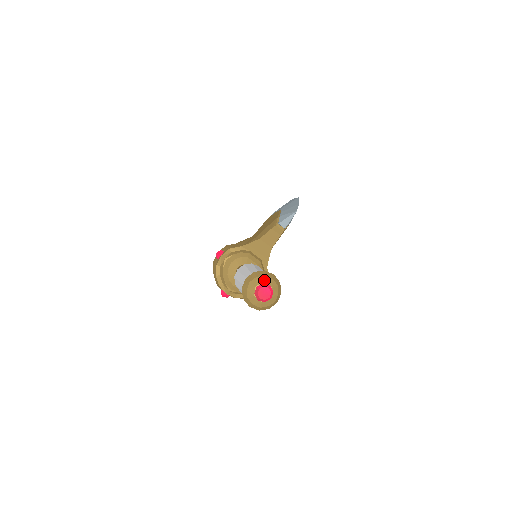
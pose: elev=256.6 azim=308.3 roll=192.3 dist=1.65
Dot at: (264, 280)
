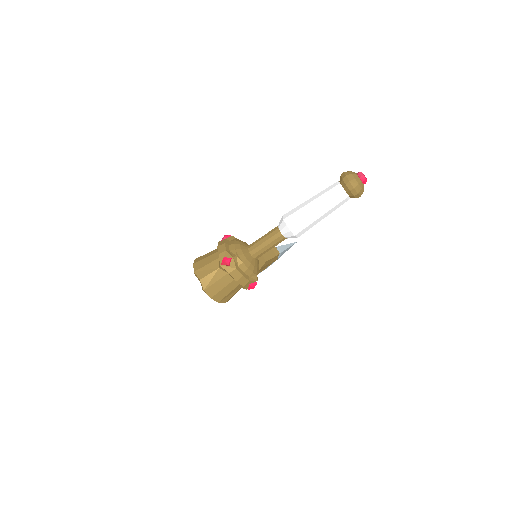
Dot at: occluded
